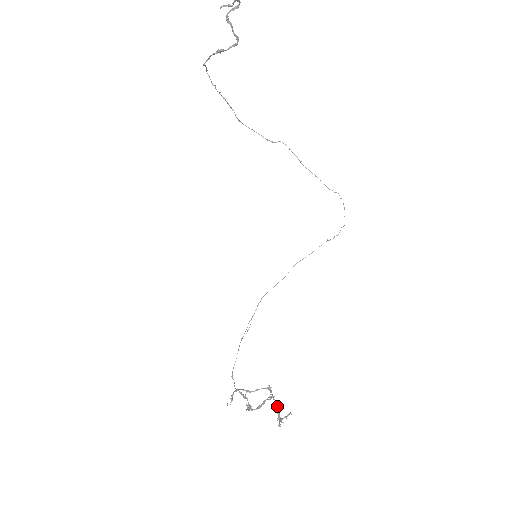
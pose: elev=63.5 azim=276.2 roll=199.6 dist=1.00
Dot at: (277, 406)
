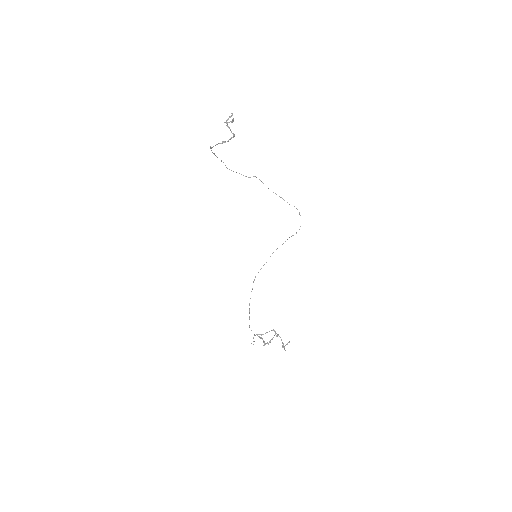
Dot at: (281, 339)
